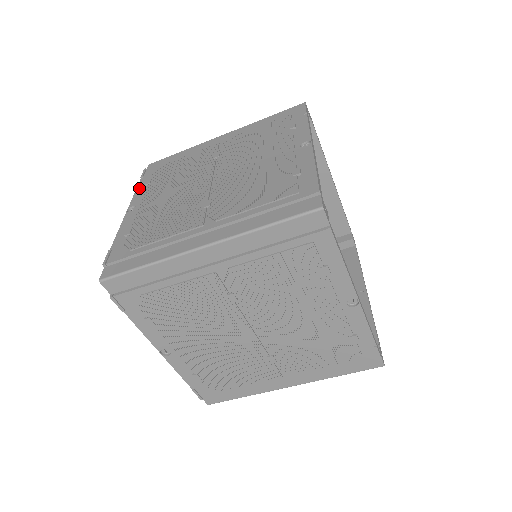
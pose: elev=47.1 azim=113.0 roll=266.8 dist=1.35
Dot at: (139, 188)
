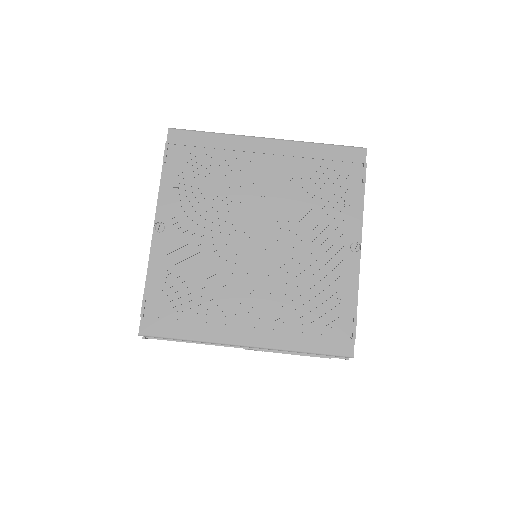
Dot at: occluded
